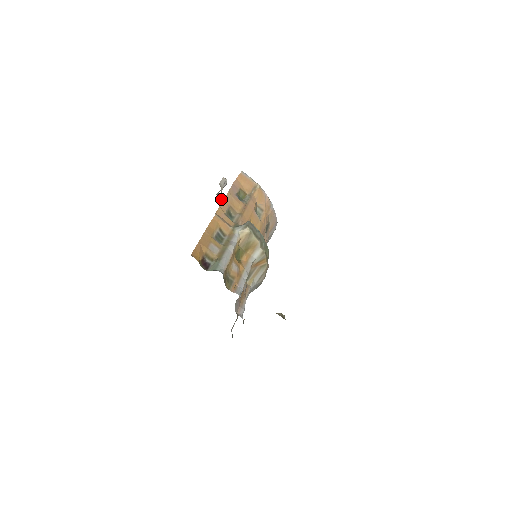
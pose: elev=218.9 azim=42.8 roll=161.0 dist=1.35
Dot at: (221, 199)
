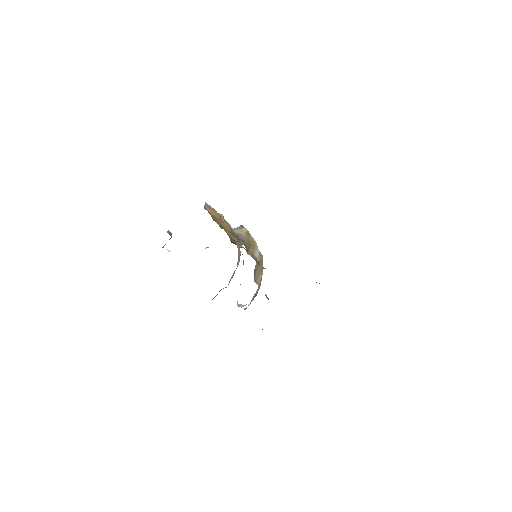
Dot at: occluded
